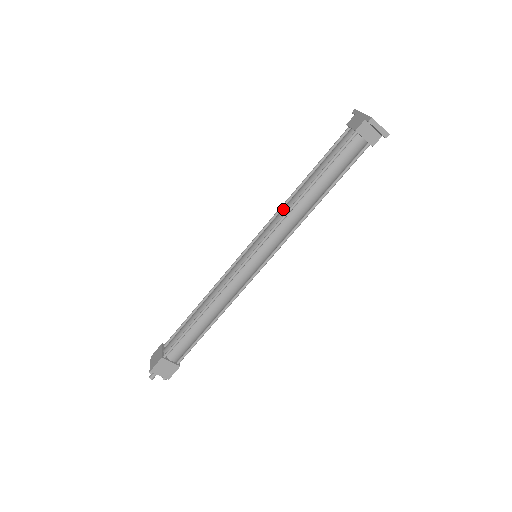
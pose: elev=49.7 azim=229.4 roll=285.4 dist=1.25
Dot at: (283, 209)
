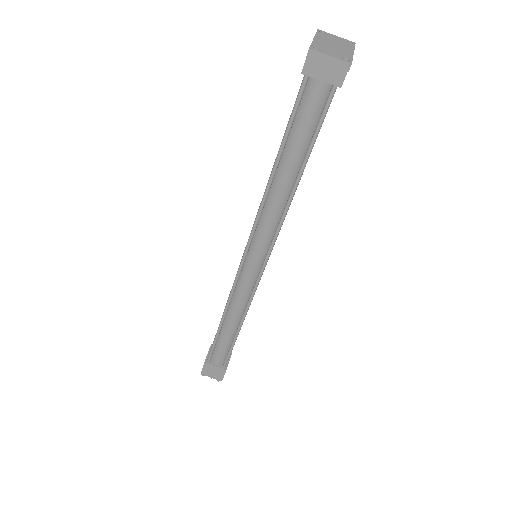
Dot at: occluded
